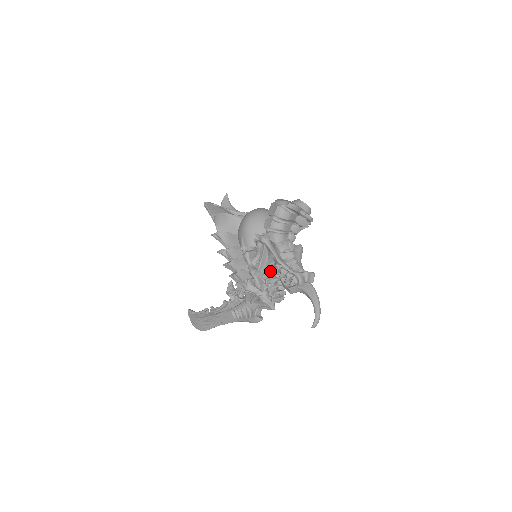
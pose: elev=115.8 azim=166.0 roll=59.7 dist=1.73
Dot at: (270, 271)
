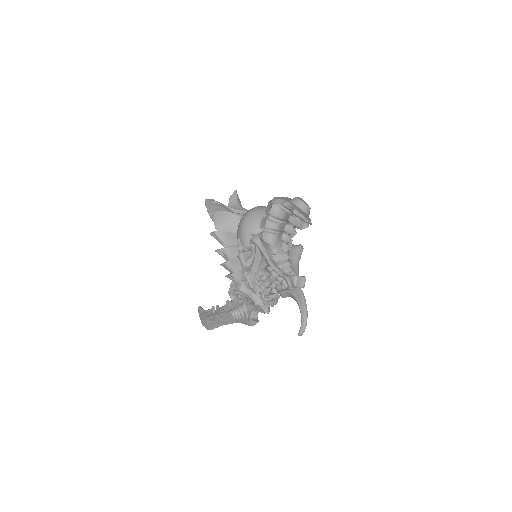
Dot at: (264, 273)
